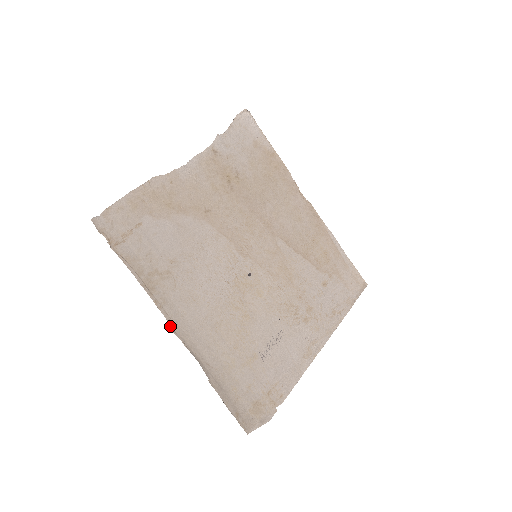
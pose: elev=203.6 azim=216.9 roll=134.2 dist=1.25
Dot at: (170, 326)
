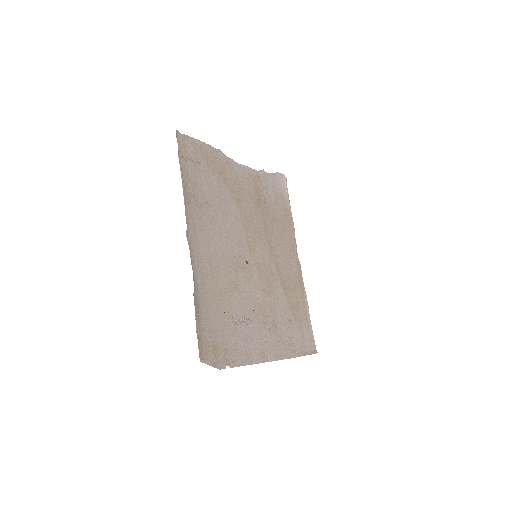
Dot at: (187, 235)
